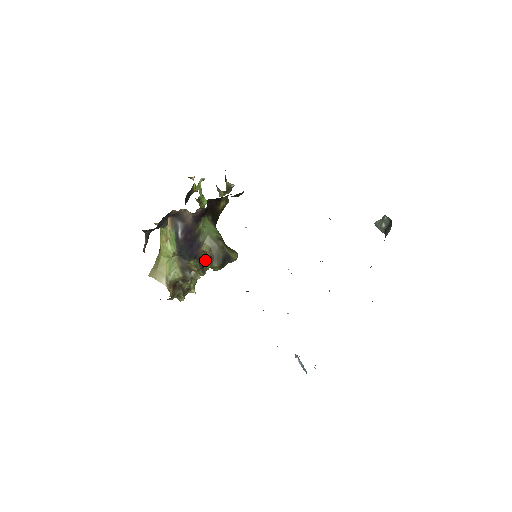
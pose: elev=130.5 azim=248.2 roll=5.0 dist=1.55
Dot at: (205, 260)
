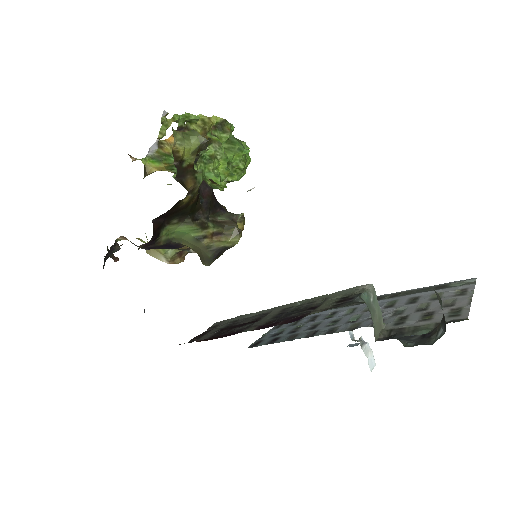
Dot at: occluded
